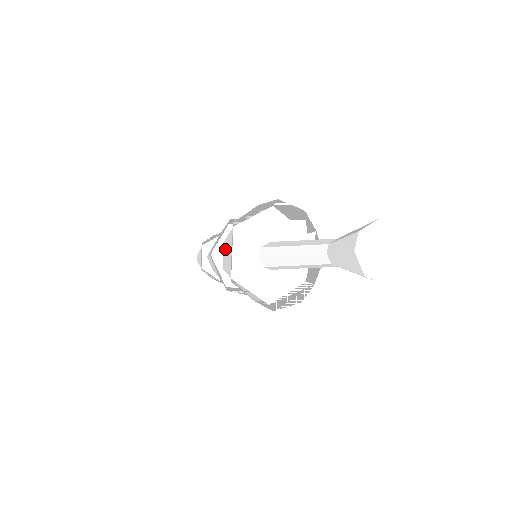
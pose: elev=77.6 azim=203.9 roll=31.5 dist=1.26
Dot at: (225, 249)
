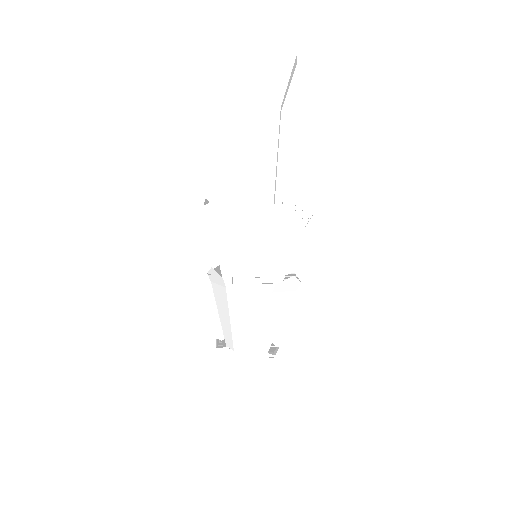
Dot at: (229, 270)
